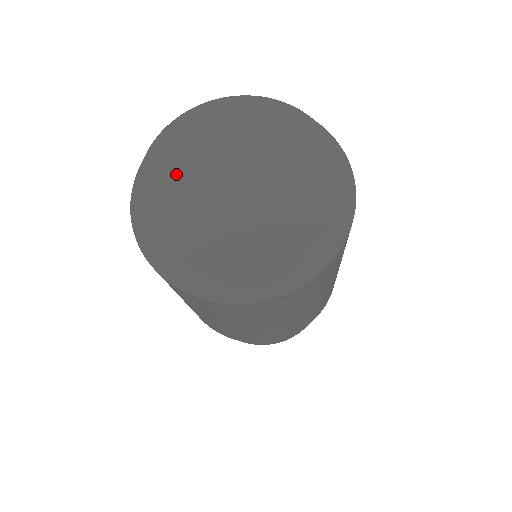
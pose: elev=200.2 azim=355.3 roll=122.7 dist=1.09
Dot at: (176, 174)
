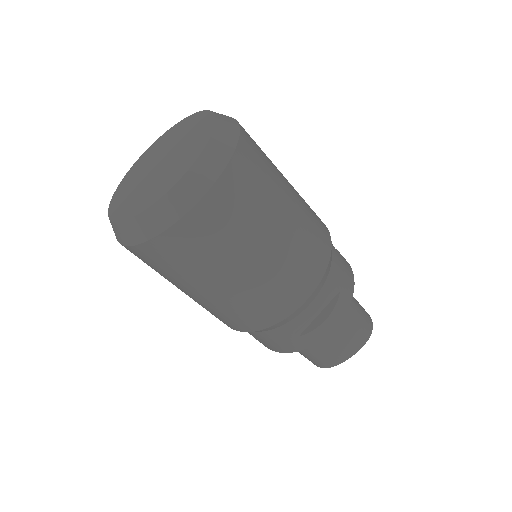
Dot at: (147, 159)
